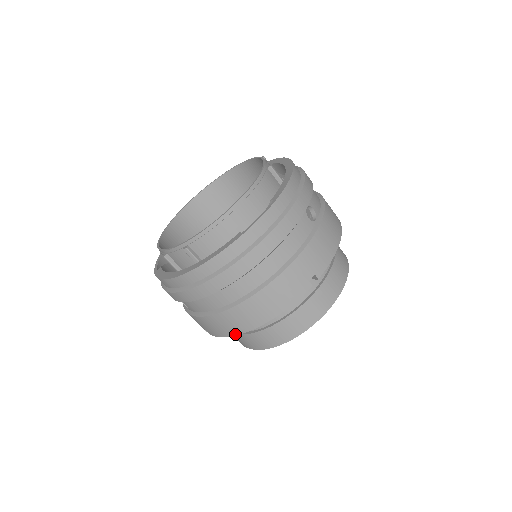
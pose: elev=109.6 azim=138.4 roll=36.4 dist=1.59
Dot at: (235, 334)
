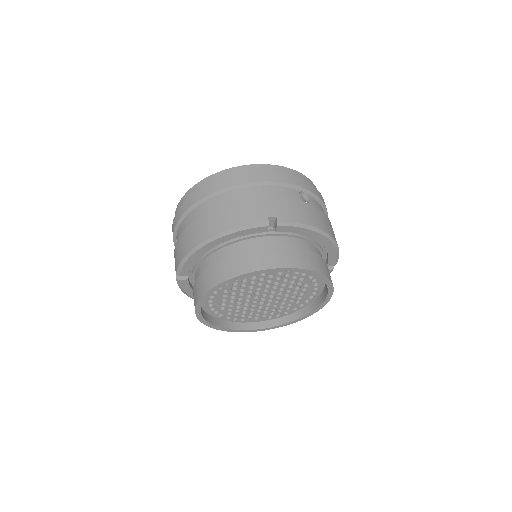
Dot at: (190, 250)
